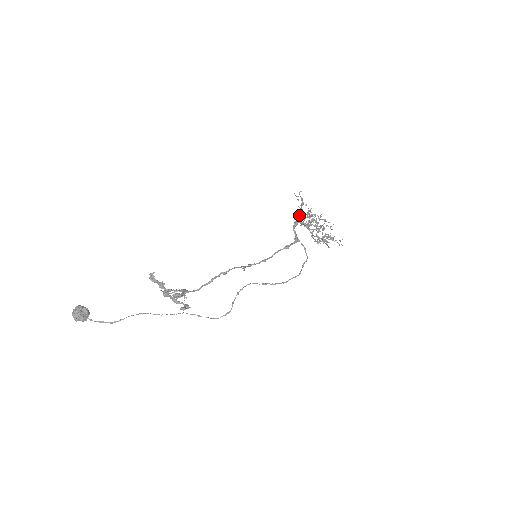
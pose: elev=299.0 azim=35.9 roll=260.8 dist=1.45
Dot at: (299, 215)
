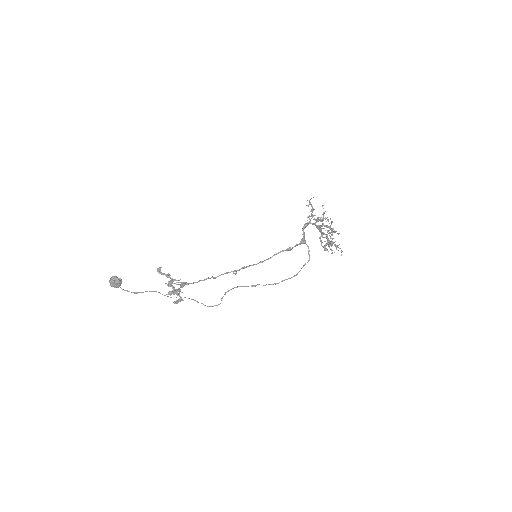
Dot at: (313, 215)
